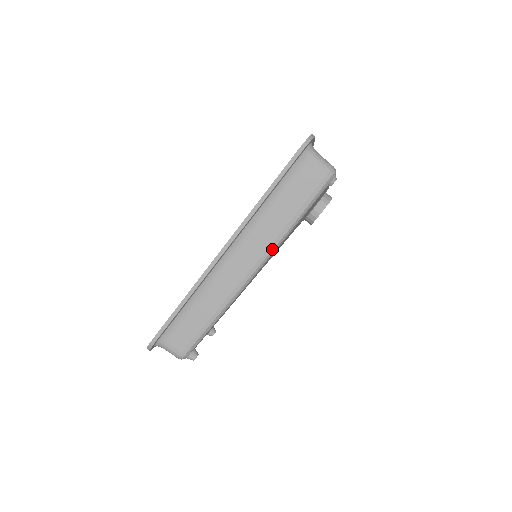
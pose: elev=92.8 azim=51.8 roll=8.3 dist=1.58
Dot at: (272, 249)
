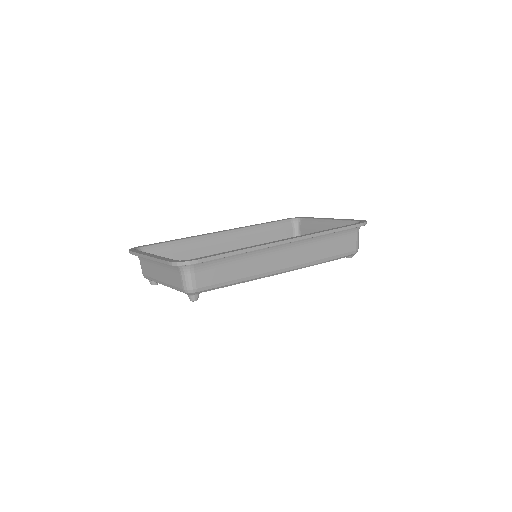
Dot at: (303, 266)
